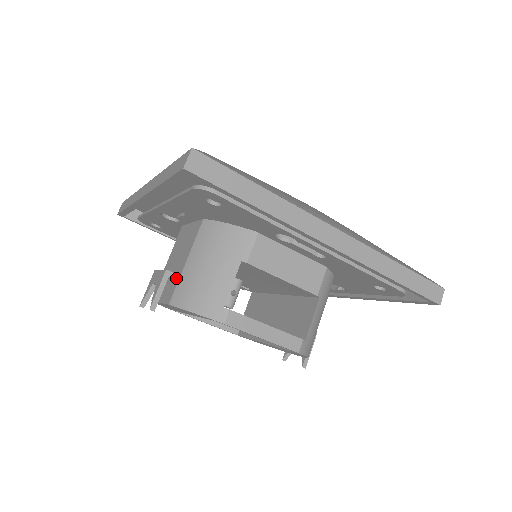
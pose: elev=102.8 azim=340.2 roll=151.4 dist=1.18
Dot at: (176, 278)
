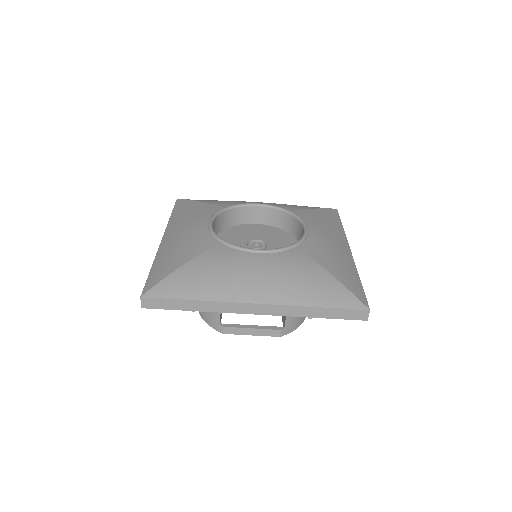
Dot at: occluded
